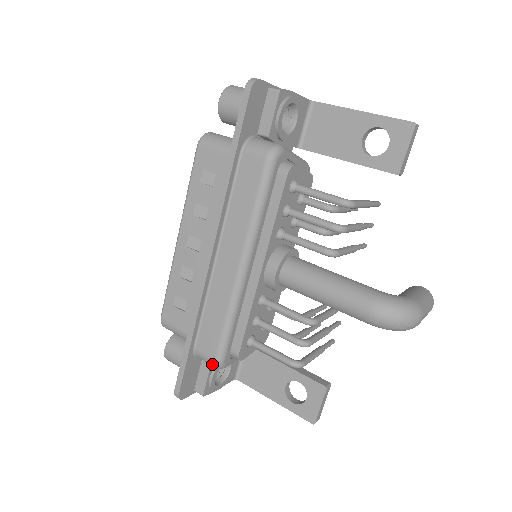
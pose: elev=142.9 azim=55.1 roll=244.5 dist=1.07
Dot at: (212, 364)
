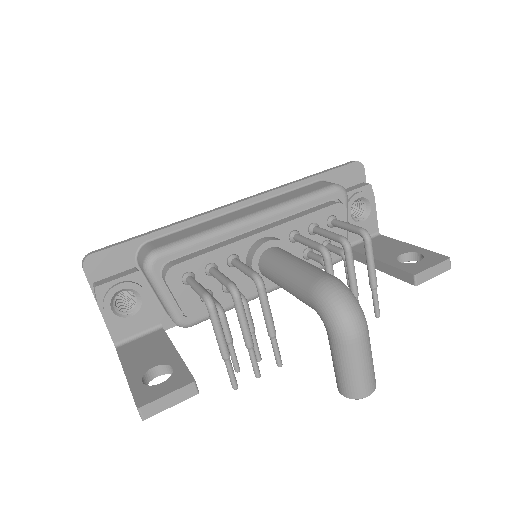
Dot at: (146, 254)
